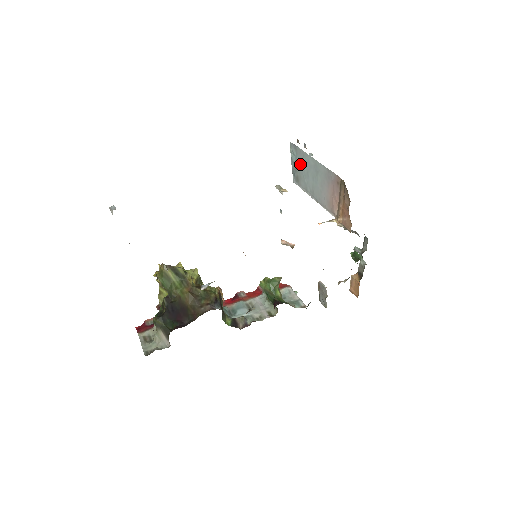
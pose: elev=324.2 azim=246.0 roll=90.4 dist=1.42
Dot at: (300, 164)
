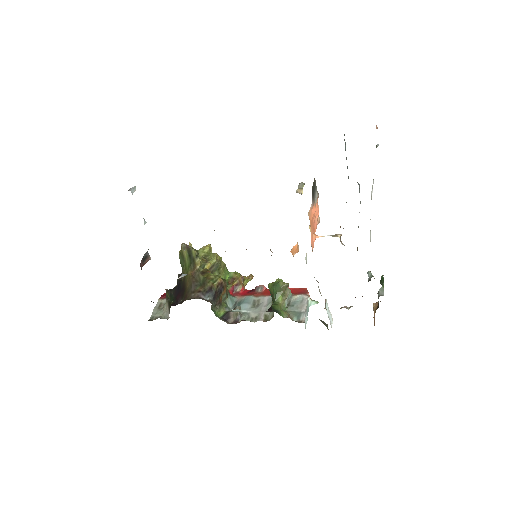
Dot at: occluded
